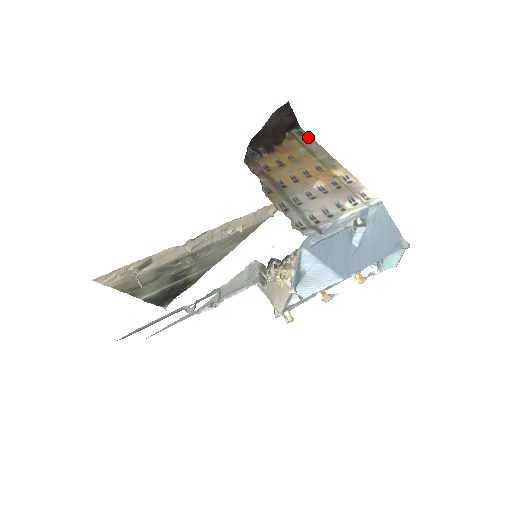
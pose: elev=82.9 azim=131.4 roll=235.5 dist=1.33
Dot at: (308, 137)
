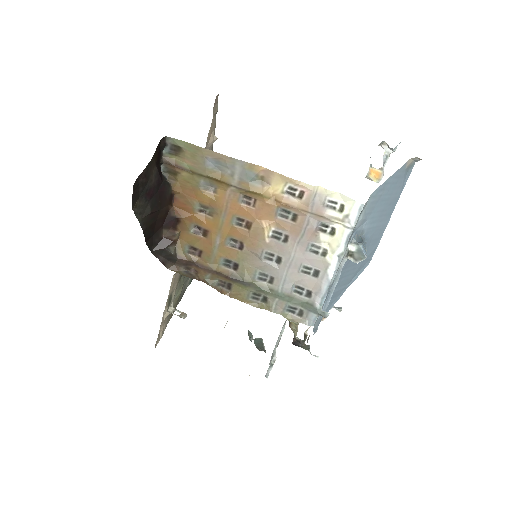
Dot at: (190, 149)
